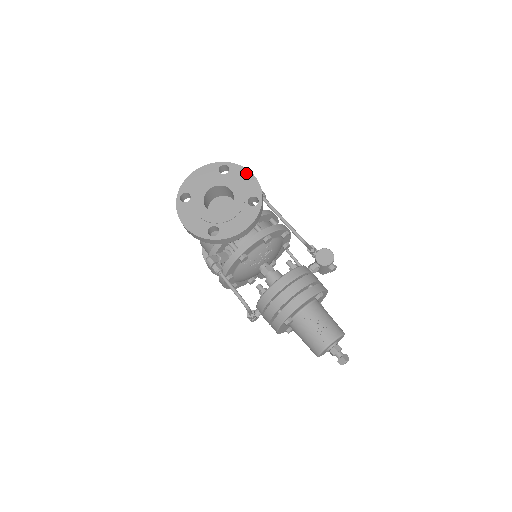
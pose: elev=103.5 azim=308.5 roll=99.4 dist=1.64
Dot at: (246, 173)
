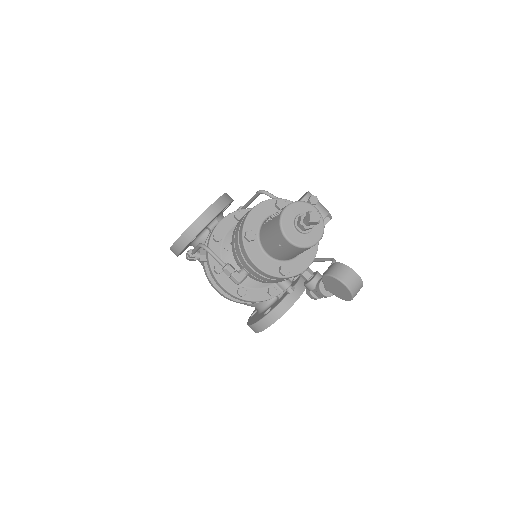
Dot at: occluded
